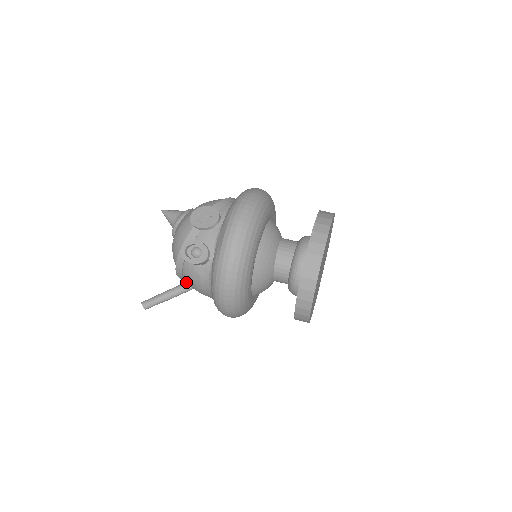
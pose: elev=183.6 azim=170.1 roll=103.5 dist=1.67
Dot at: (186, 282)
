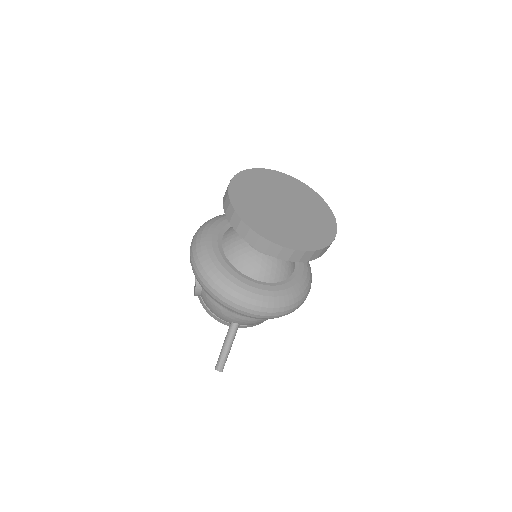
Dot at: occluded
